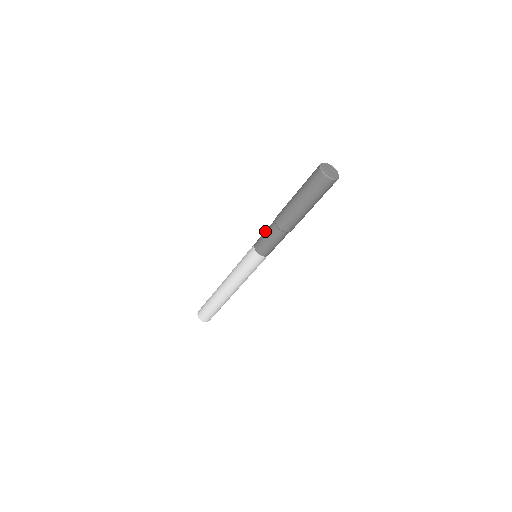
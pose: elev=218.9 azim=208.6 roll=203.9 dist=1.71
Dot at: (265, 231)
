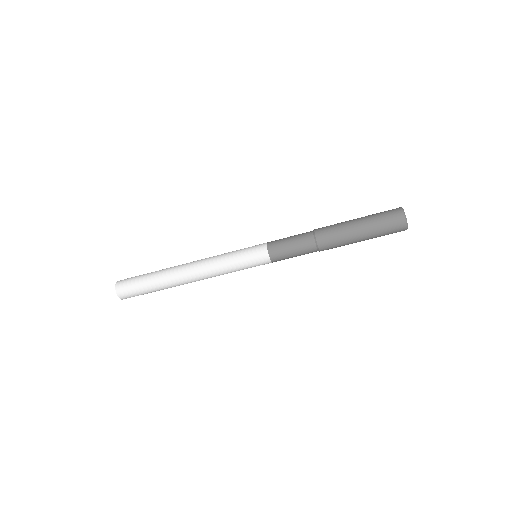
Dot at: (292, 240)
